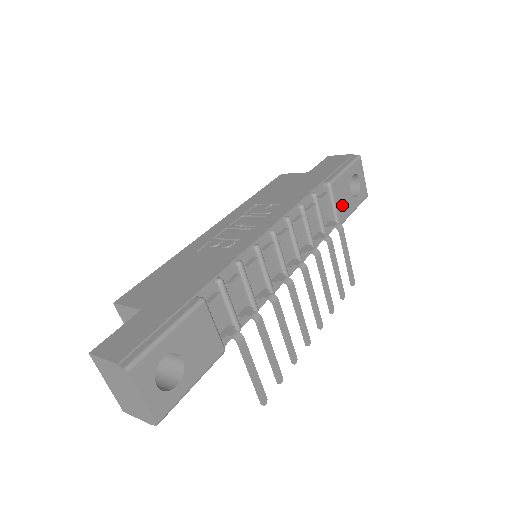
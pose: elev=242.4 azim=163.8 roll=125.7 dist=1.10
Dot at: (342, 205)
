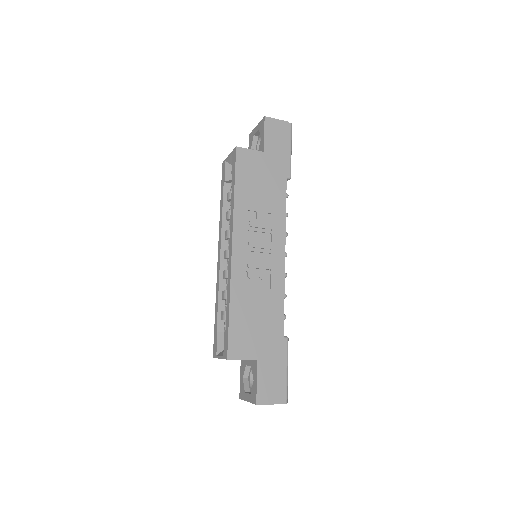
Dot at: occluded
